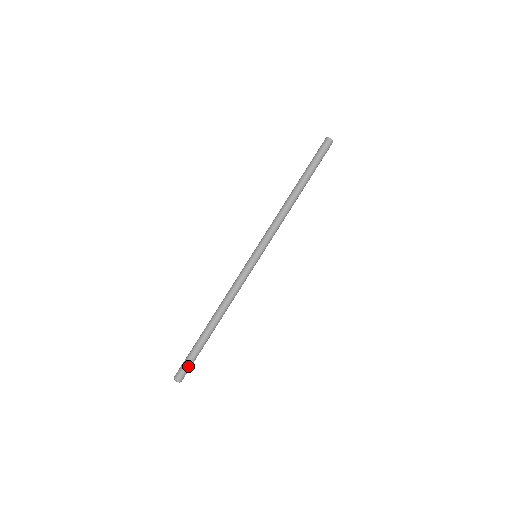
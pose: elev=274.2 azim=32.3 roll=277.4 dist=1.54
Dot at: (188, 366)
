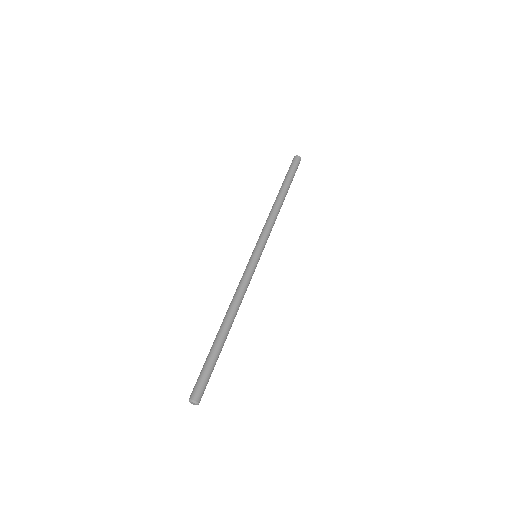
Dot at: (200, 378)
